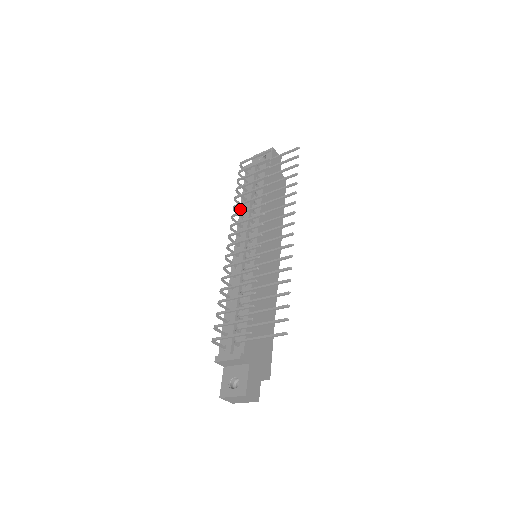
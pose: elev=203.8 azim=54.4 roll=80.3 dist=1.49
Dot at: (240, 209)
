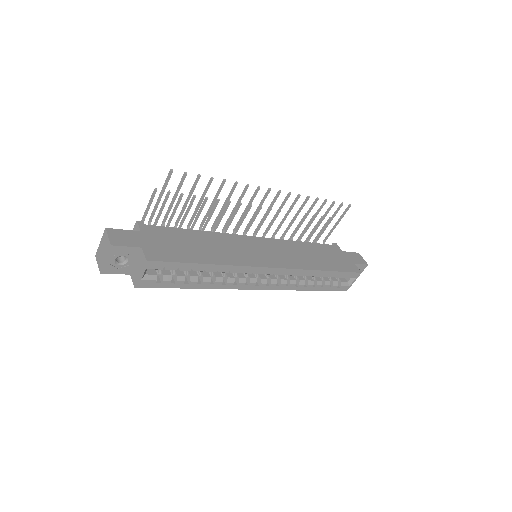
Dot at: occluded
